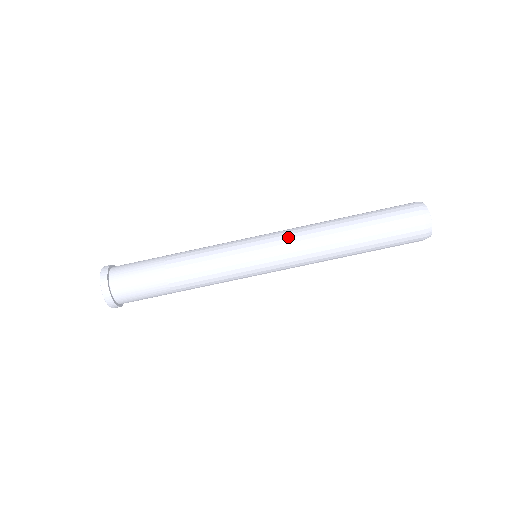
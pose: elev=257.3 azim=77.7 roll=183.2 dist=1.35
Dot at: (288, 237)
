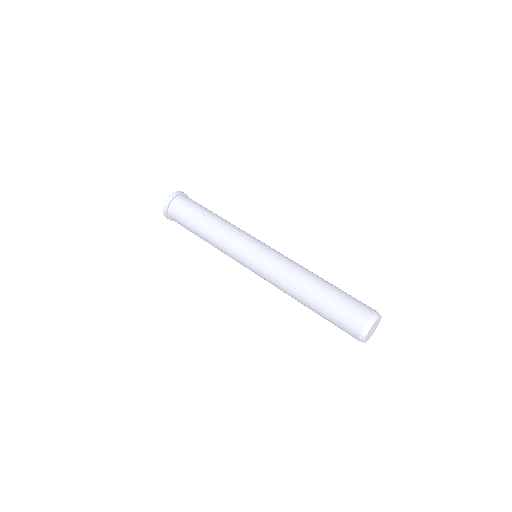
Dot at: (279, 258)
